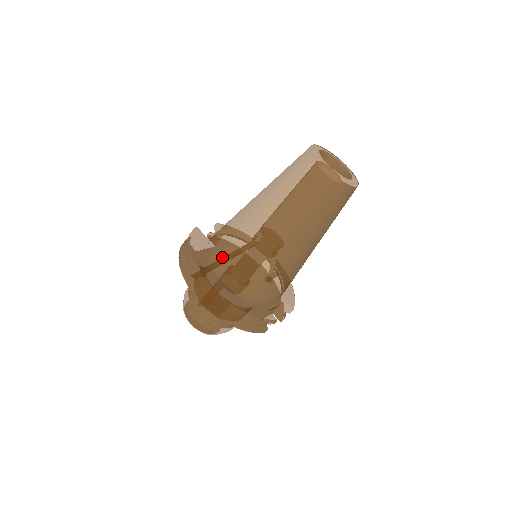
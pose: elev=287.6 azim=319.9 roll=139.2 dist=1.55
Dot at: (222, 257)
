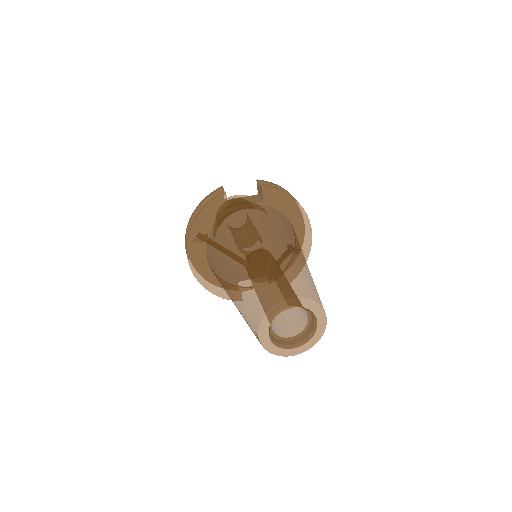
Dot at: (210, 253)
